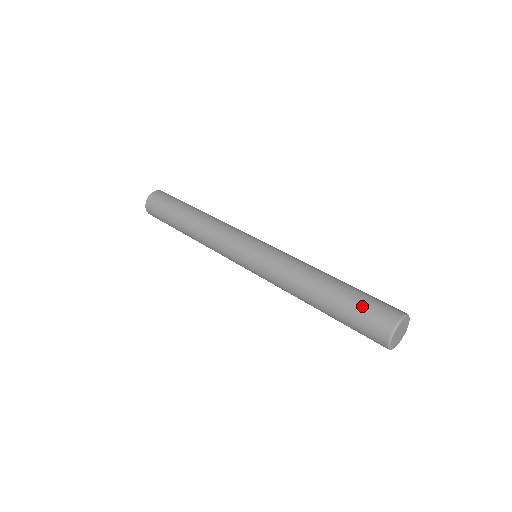
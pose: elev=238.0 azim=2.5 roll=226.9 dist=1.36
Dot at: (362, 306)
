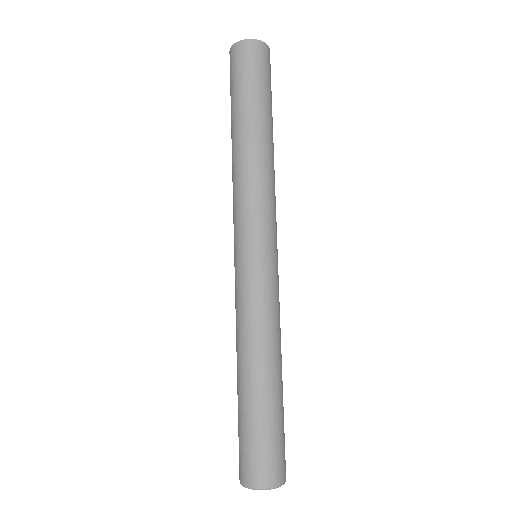
Dot at: (239, 436)
